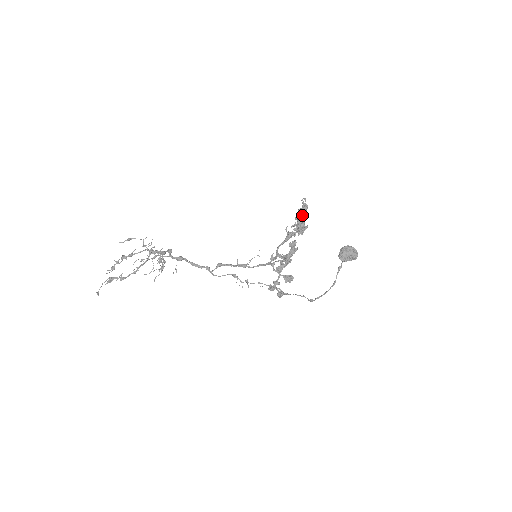
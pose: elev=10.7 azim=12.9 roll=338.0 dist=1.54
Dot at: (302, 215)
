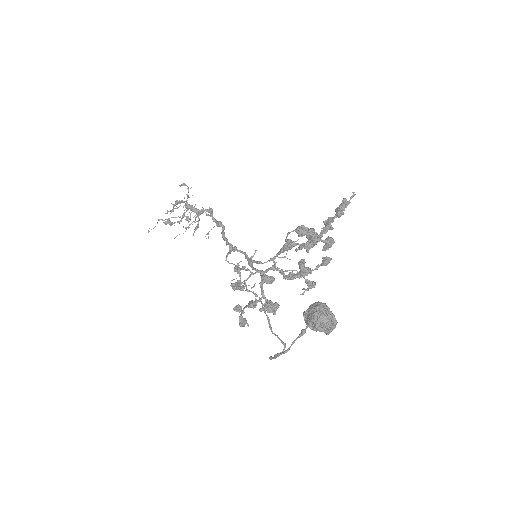
Dot at: (330, 220)
